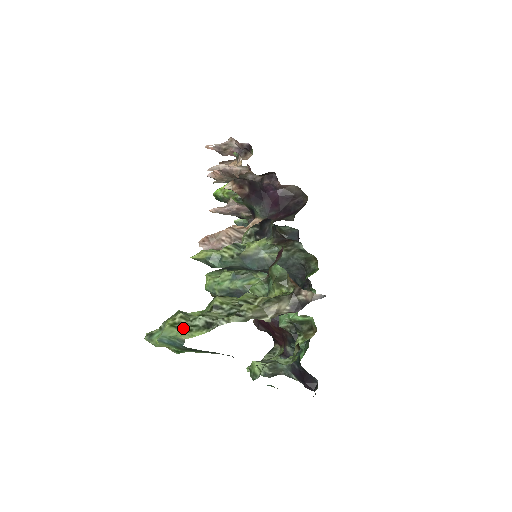
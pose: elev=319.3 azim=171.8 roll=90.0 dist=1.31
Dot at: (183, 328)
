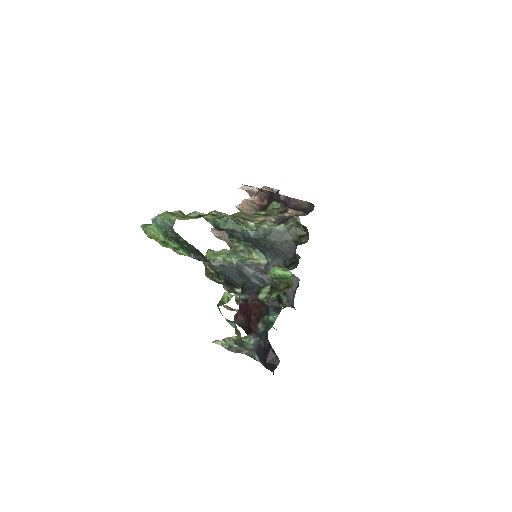
Dot at: (178, 216)
